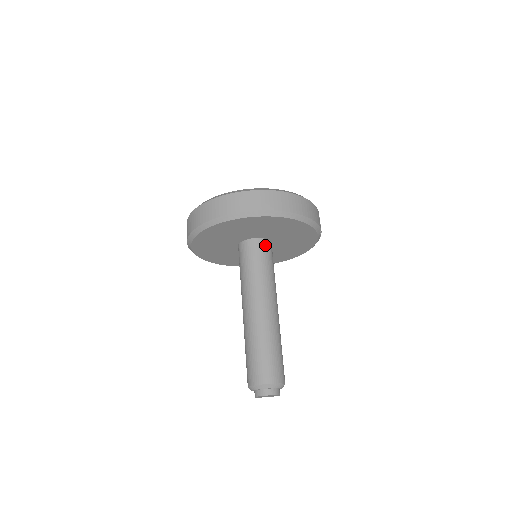
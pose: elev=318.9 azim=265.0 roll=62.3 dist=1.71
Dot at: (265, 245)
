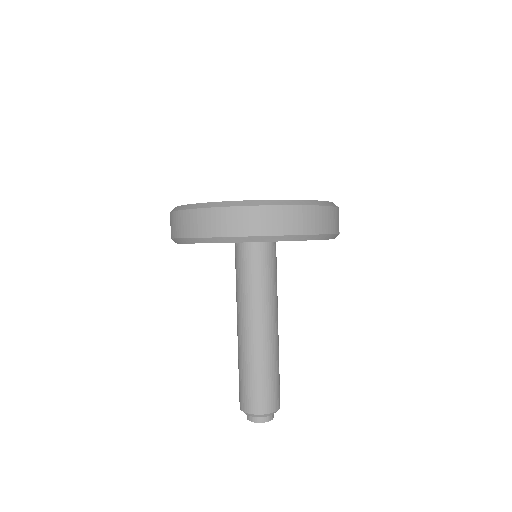
Dot at: (267, 250)
